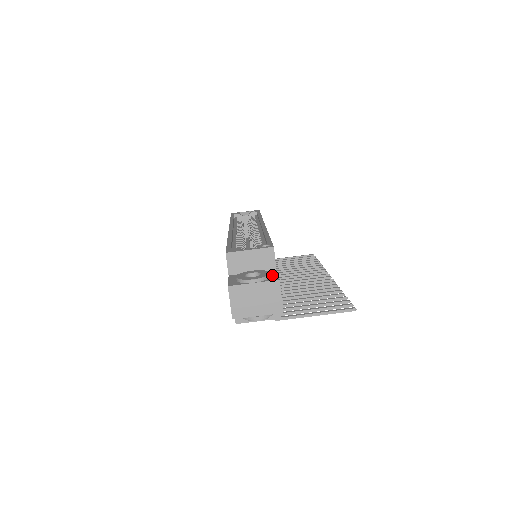
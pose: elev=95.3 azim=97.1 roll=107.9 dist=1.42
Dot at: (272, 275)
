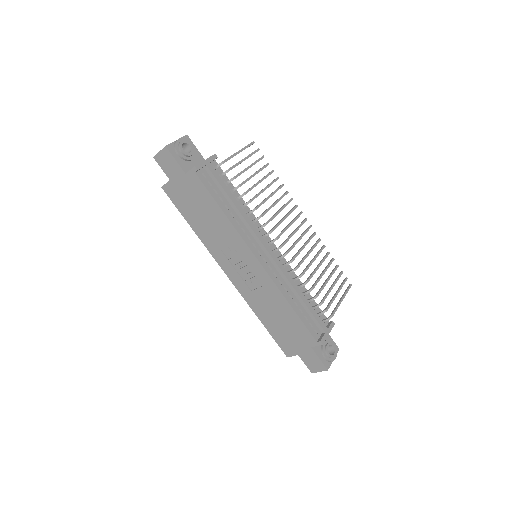
Dot at: occluded
